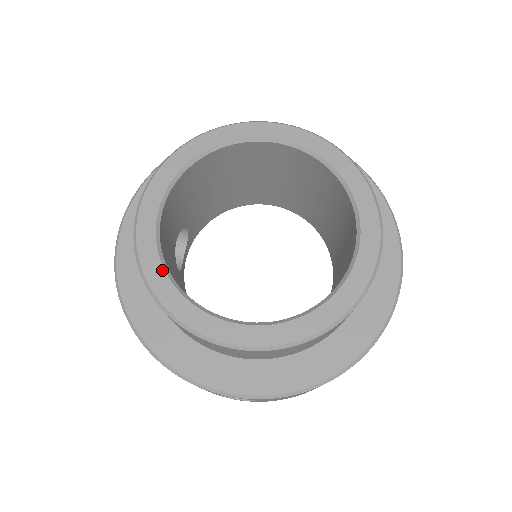
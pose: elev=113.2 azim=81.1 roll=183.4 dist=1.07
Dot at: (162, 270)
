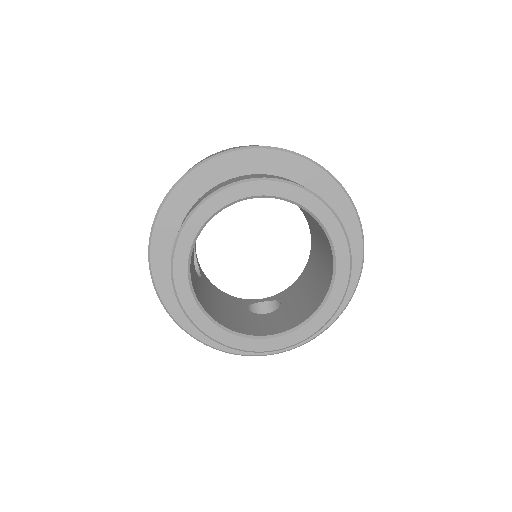
Dot at: (210, 322)
